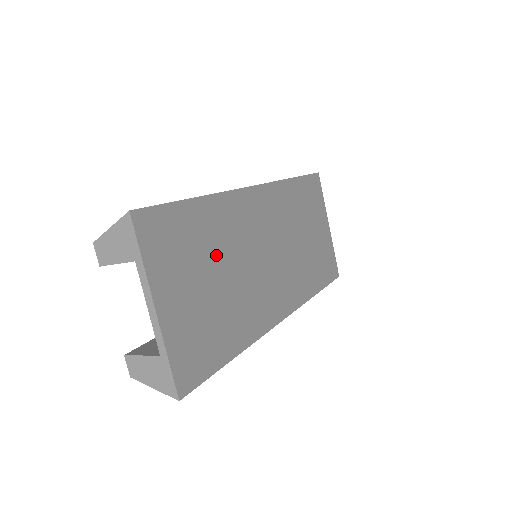
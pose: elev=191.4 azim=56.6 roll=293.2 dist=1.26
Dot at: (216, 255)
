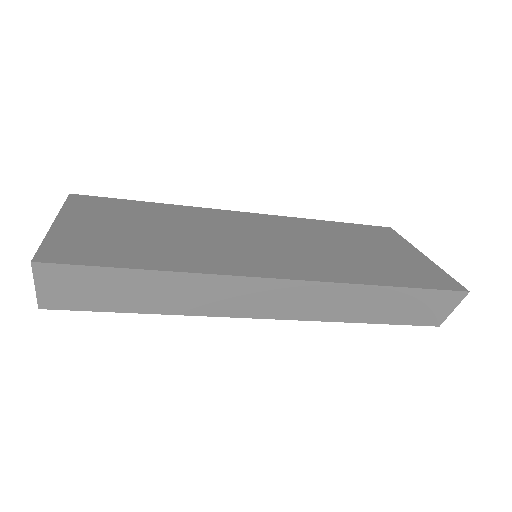
Dot at: (161, 223)
